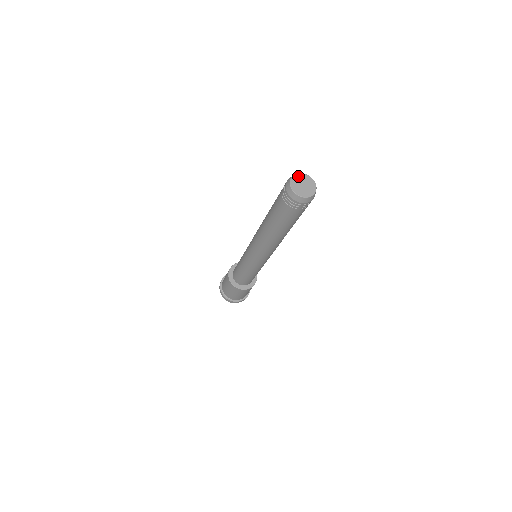
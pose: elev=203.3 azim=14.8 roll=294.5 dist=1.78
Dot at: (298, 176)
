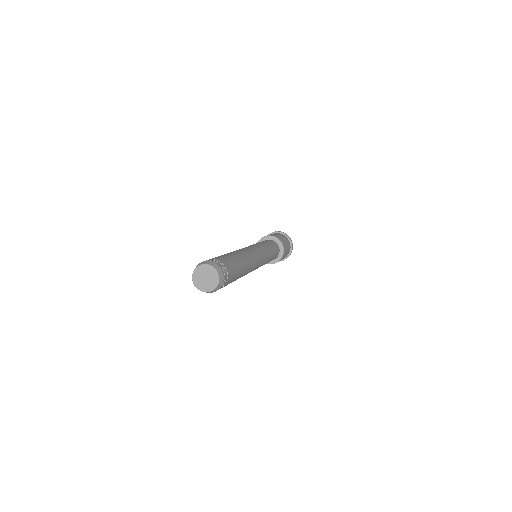
Dot at: (200, 268)
